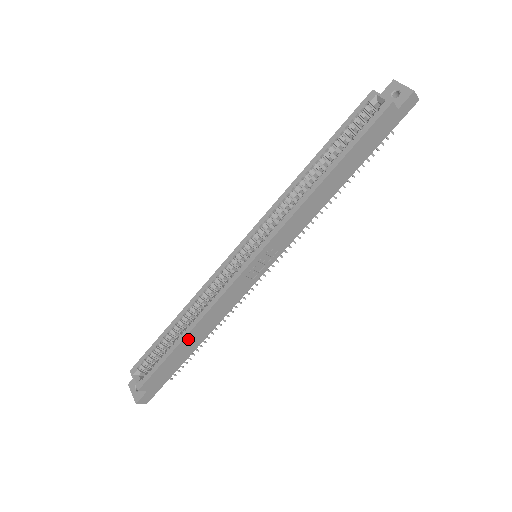
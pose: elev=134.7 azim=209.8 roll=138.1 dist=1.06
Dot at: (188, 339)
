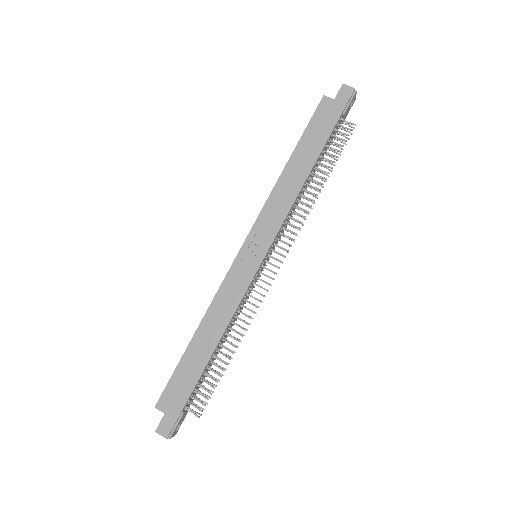
Dot at: (197, 342)
